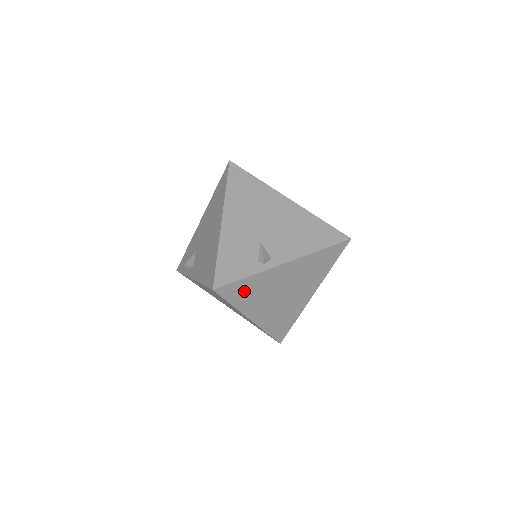
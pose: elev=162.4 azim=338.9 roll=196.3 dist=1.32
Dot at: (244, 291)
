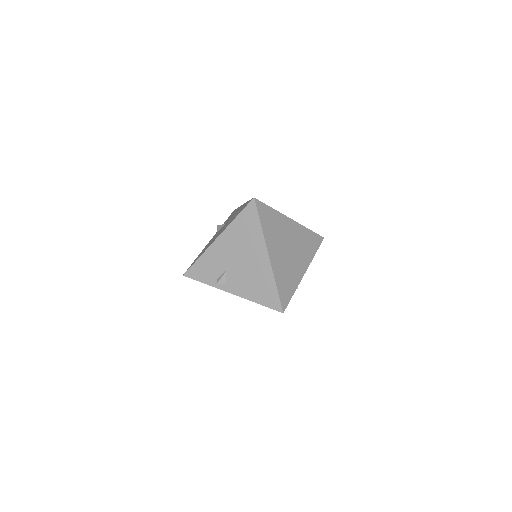
Dot at: occluded
